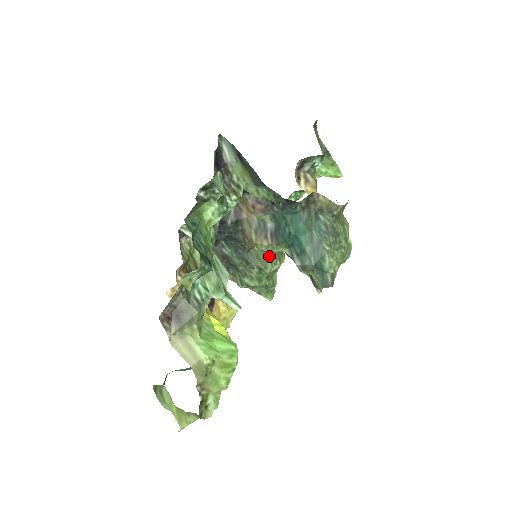
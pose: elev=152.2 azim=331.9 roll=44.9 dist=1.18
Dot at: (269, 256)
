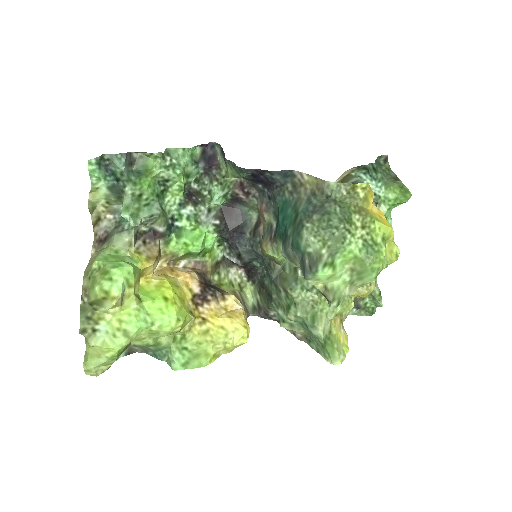
Dot at: (302, 281)
